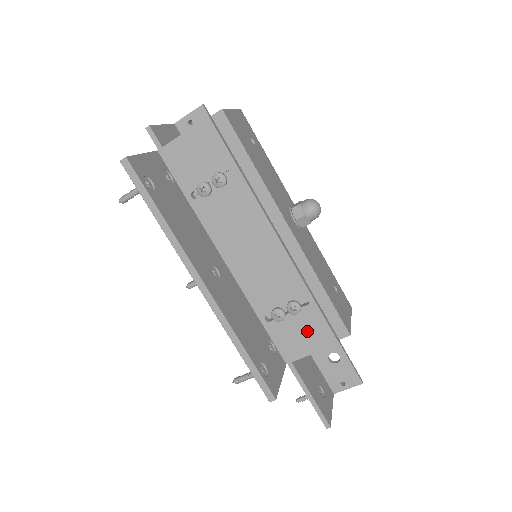
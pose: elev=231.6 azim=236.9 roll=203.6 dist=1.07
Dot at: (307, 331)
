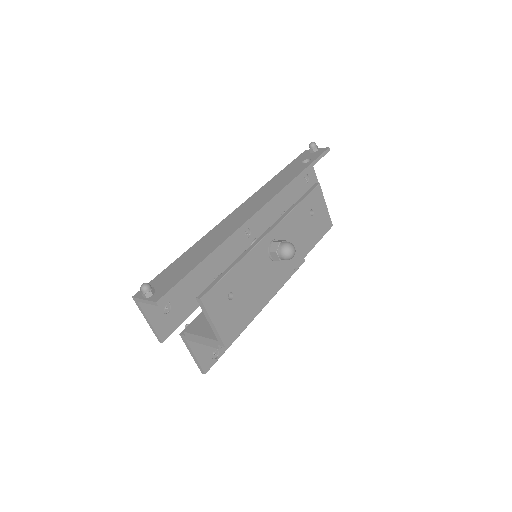
Dot at: occluded
